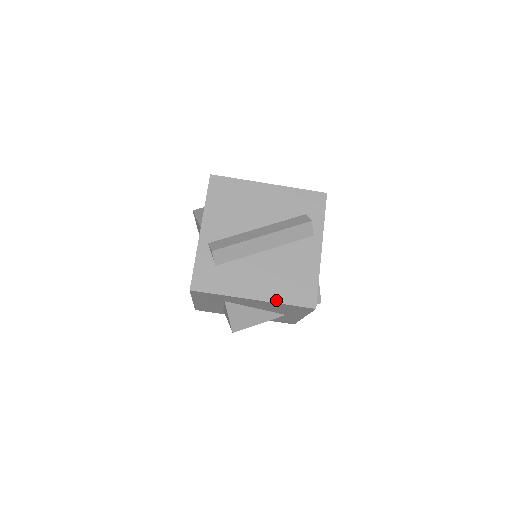
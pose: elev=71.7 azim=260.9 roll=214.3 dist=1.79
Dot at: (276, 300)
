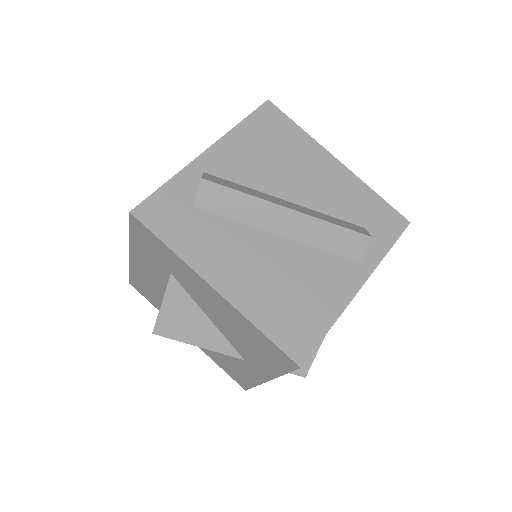
Dot at: (248, 312)
